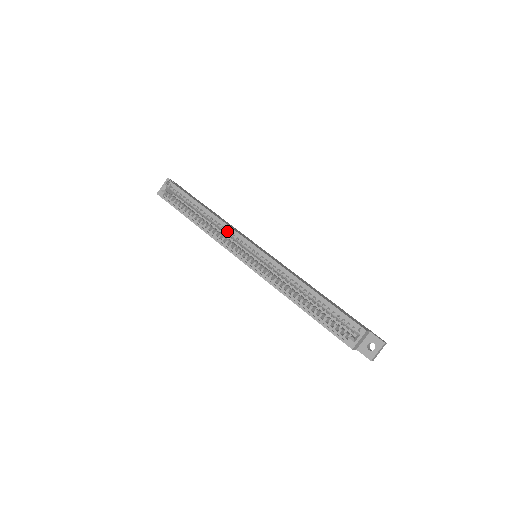
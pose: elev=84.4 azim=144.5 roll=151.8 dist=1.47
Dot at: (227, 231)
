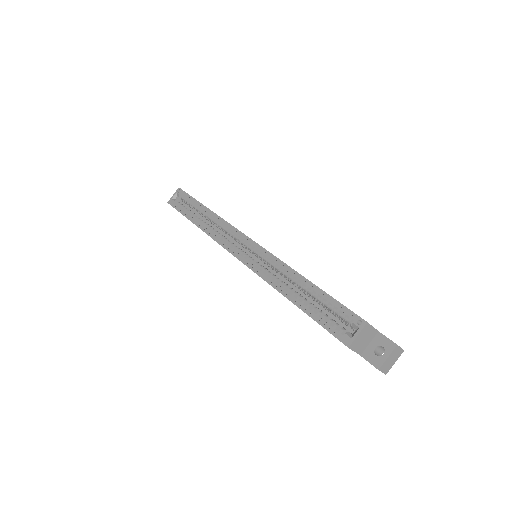
Dot at: (226, 228)
